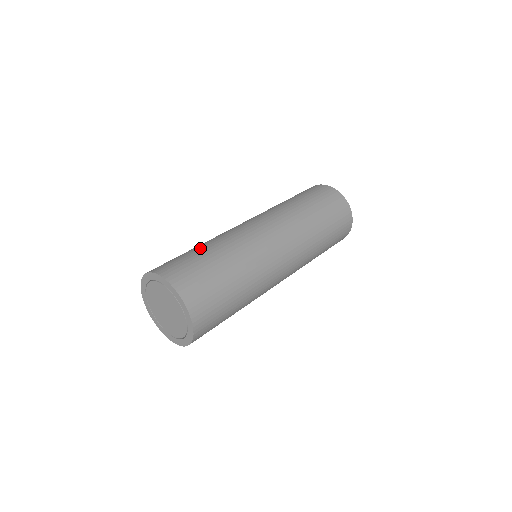
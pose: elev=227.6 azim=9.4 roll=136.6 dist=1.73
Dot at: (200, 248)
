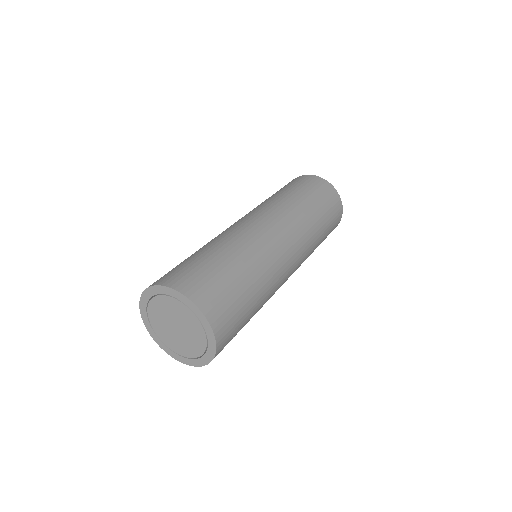
Dot at: occluded
